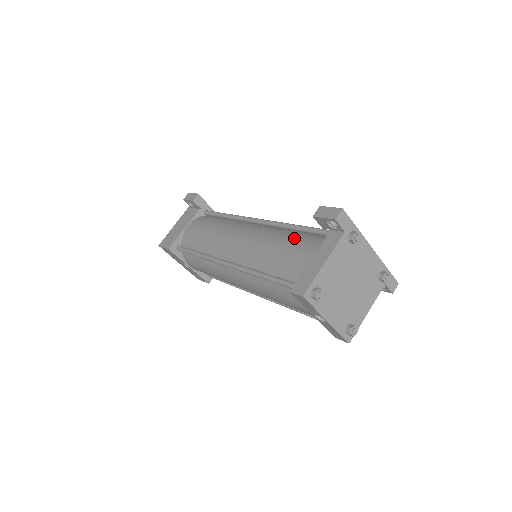
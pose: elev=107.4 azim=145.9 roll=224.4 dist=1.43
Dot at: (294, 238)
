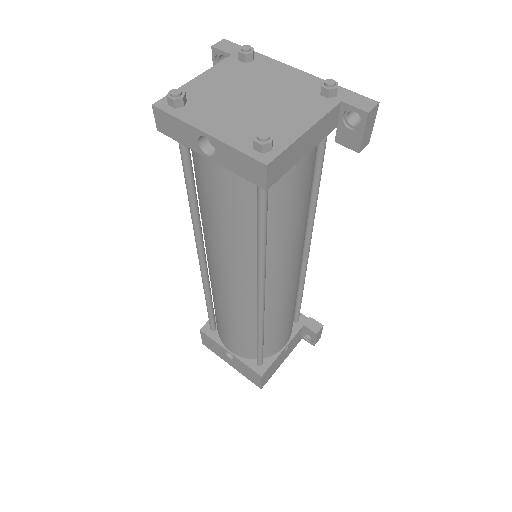
Dot at: occluded
